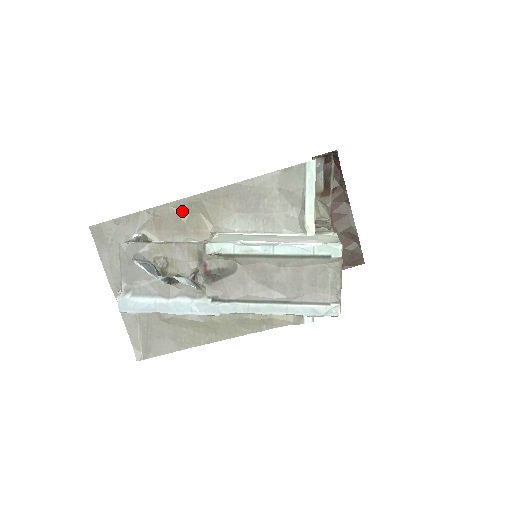
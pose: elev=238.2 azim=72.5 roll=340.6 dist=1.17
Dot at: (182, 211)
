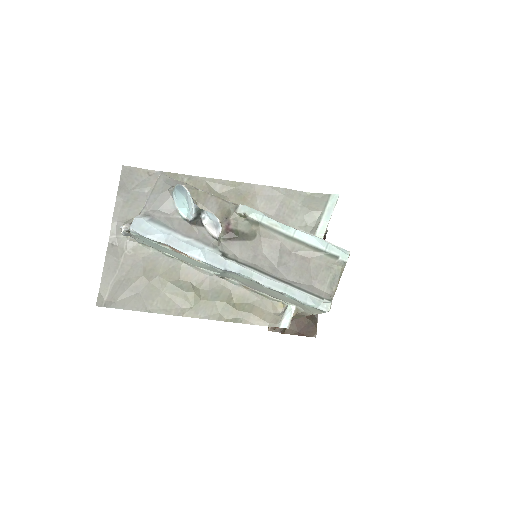
Dot at: (213, 189)
